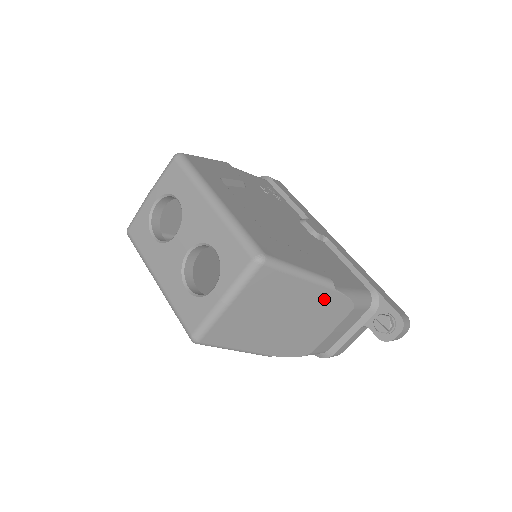
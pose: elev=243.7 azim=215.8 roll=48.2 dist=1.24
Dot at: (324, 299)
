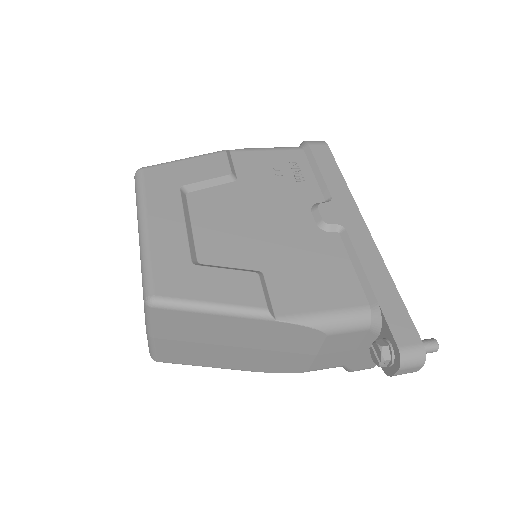
Dot at: (269, 329)
